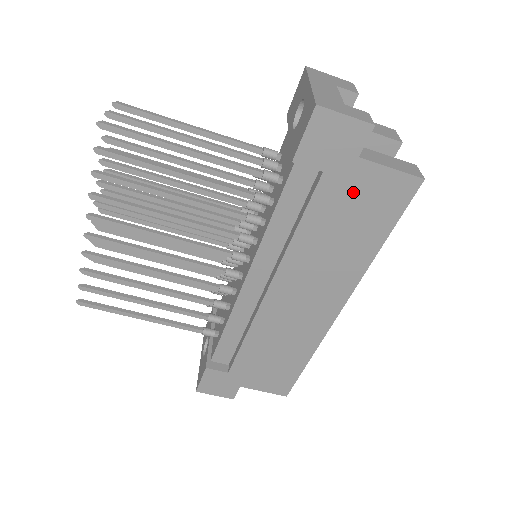
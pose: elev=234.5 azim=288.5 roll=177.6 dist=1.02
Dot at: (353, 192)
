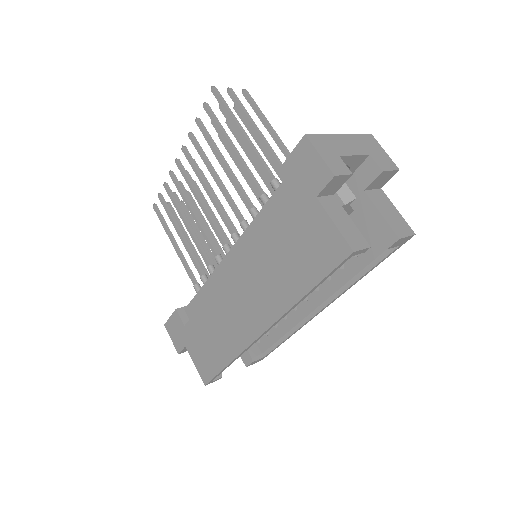
Dot at: (303, 226)
